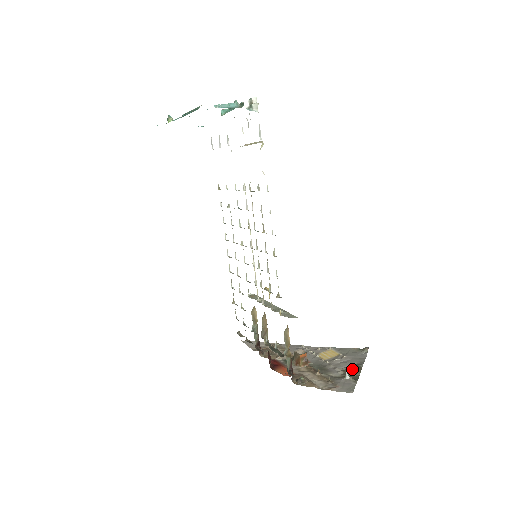
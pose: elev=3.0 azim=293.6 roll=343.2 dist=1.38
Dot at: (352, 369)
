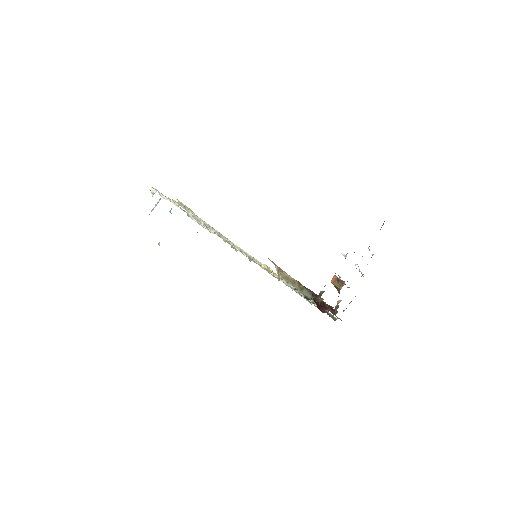
Dot at: occluded
